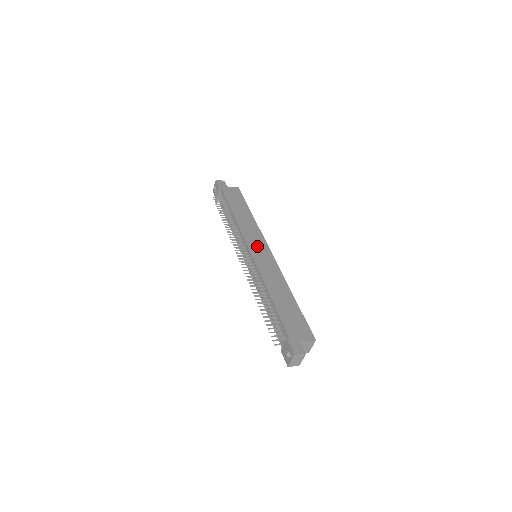
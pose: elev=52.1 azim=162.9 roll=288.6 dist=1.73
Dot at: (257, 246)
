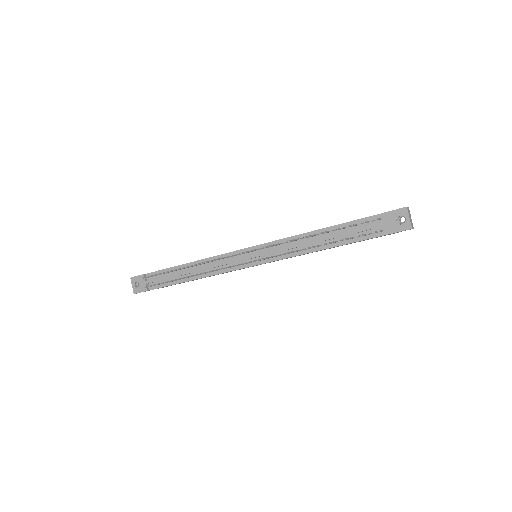
Dot at: occluded
